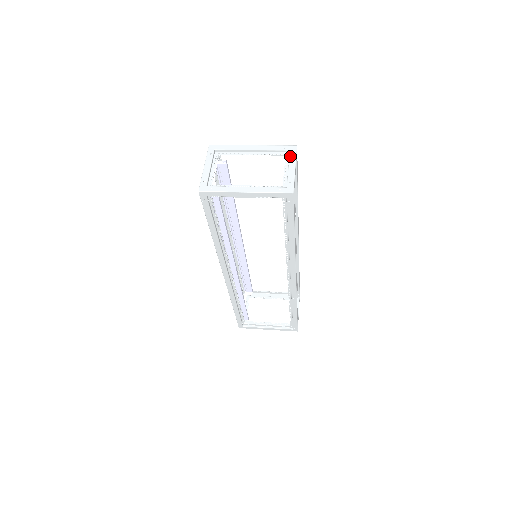
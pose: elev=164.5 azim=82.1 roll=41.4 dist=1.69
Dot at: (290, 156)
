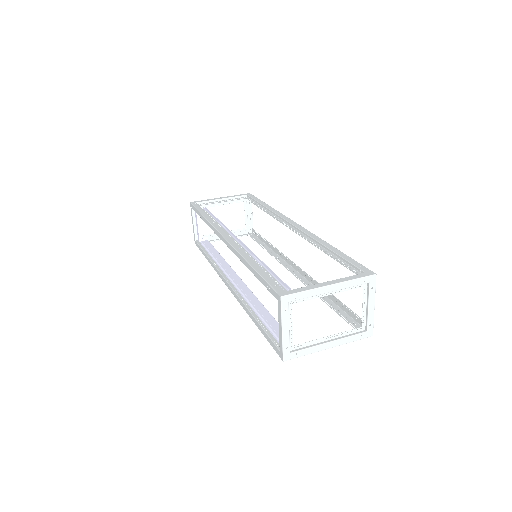
Dot at: (370, 292)
